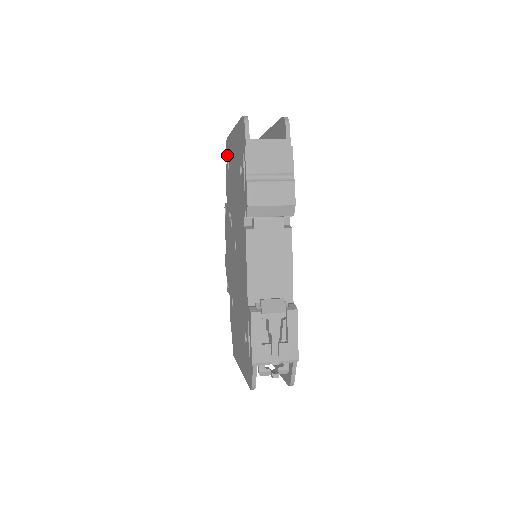
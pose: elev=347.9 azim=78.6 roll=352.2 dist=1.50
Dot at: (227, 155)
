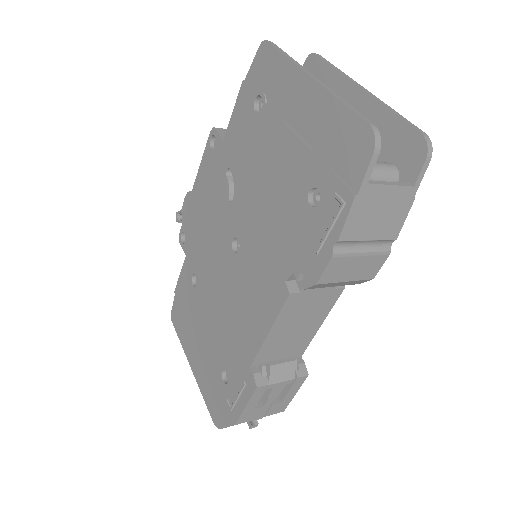
Dot at: (255, 72)
